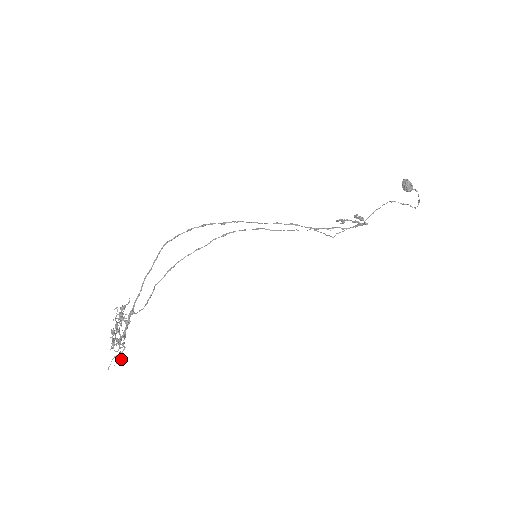
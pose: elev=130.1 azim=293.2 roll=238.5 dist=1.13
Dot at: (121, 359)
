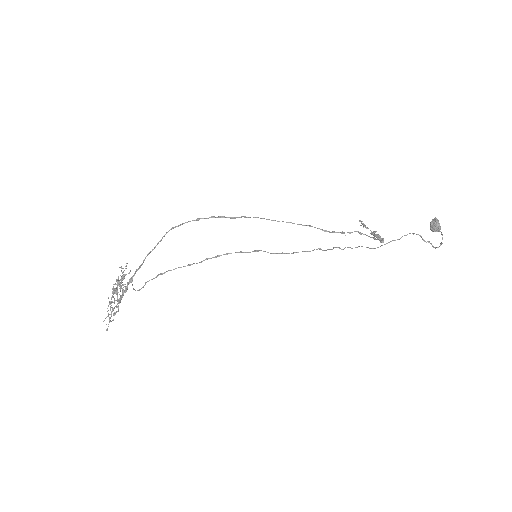
Dot at: (113, 320)
